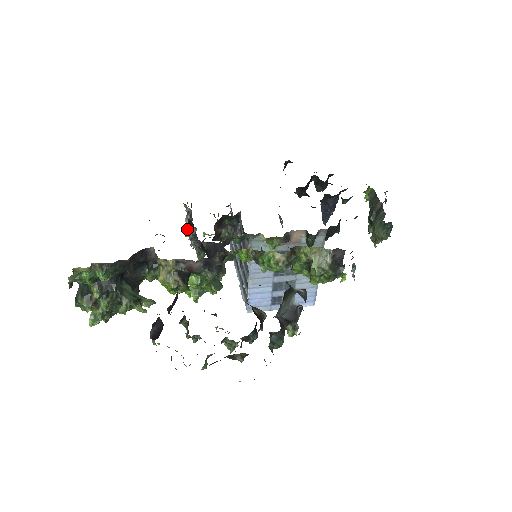
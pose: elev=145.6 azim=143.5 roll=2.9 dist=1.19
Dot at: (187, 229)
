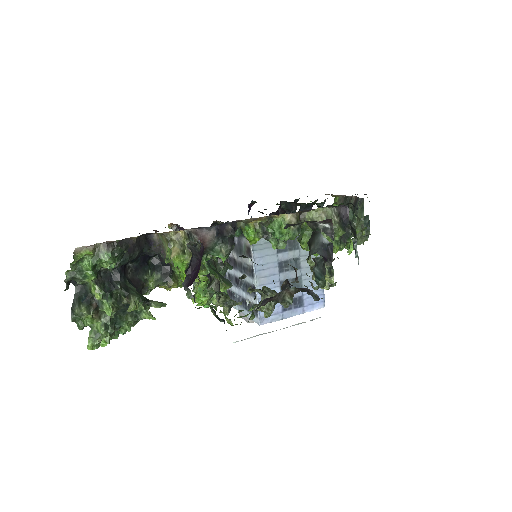
Dot at: occluded
